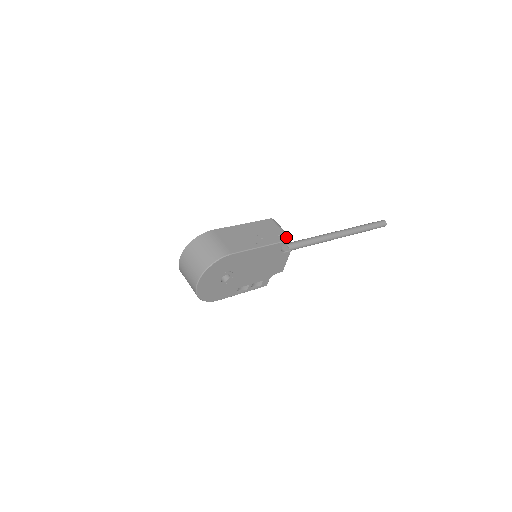
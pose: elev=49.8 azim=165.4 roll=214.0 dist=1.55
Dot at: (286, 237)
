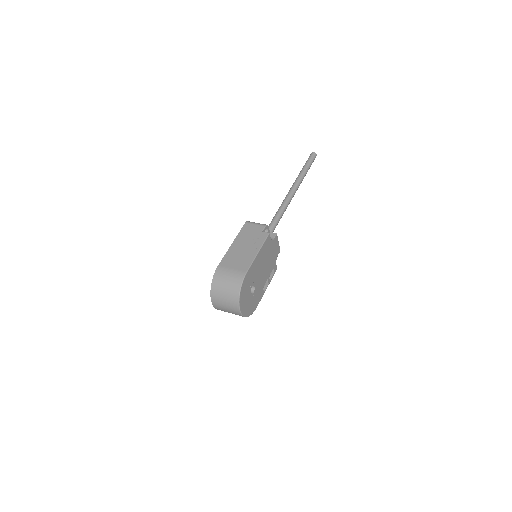
Dot at: (267, 227)
